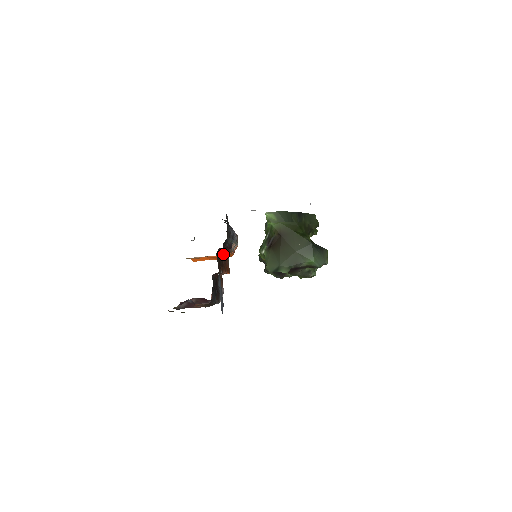
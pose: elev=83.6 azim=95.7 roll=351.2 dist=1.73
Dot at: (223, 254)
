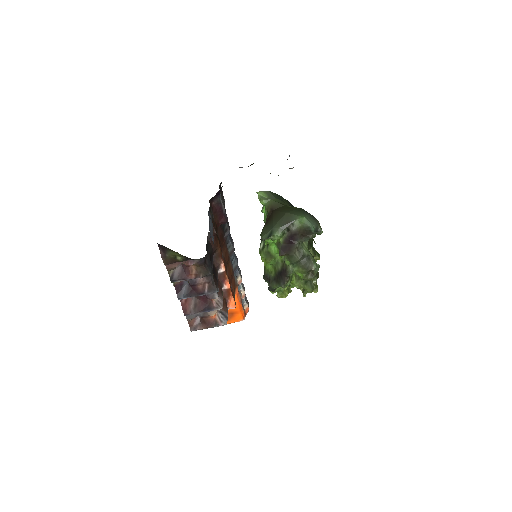
Dot at: (222, 245)
